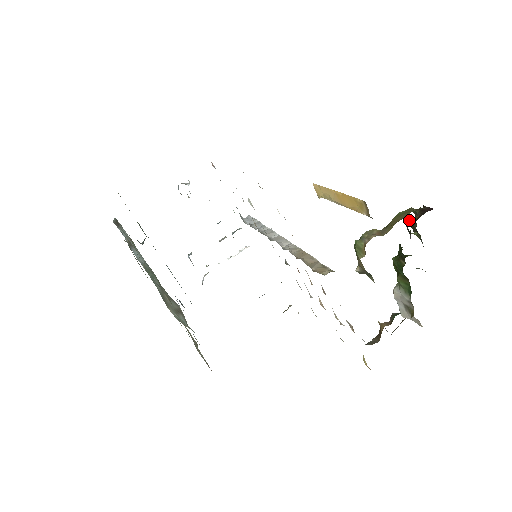
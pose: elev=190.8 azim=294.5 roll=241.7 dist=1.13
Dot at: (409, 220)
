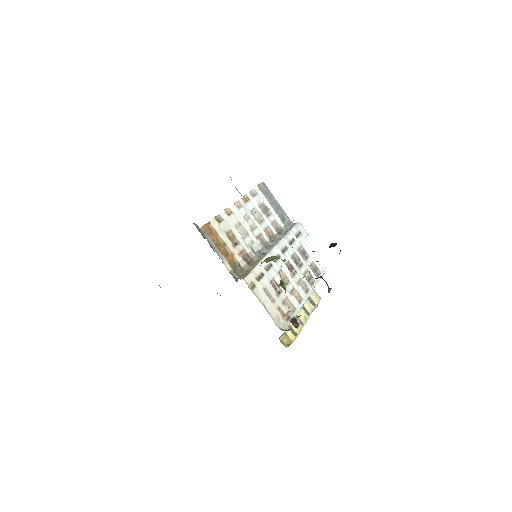
Dot at: occluded
